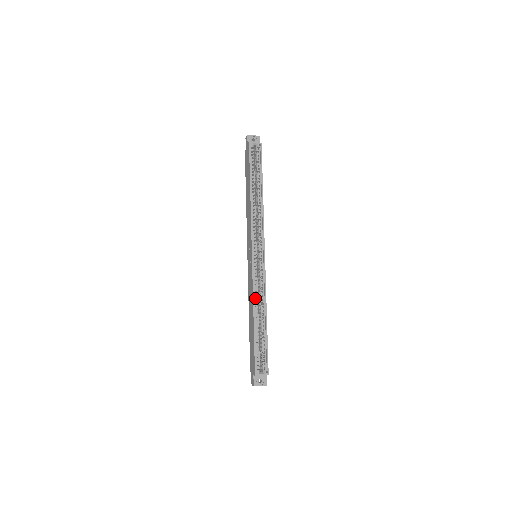
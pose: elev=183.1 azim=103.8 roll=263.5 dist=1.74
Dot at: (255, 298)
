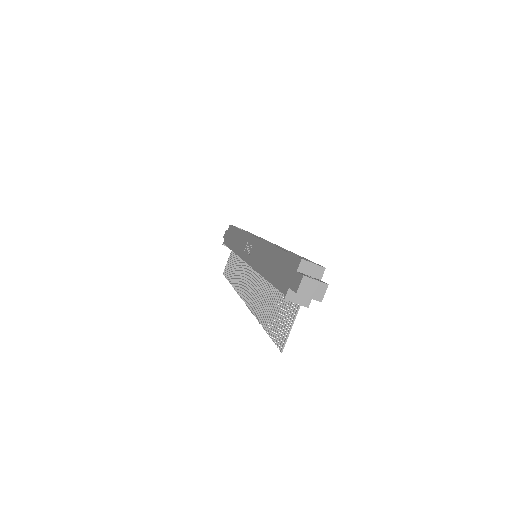
Dot at: occluded
